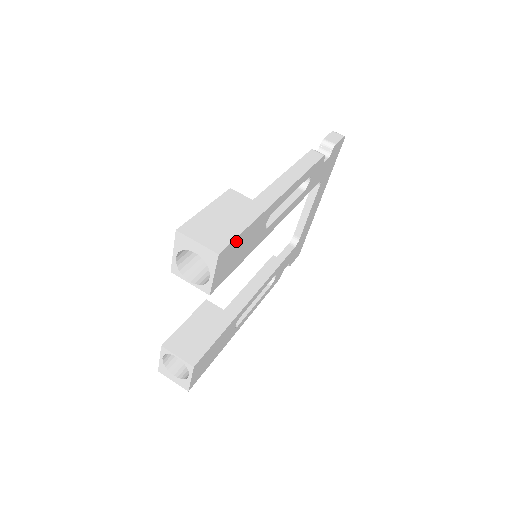
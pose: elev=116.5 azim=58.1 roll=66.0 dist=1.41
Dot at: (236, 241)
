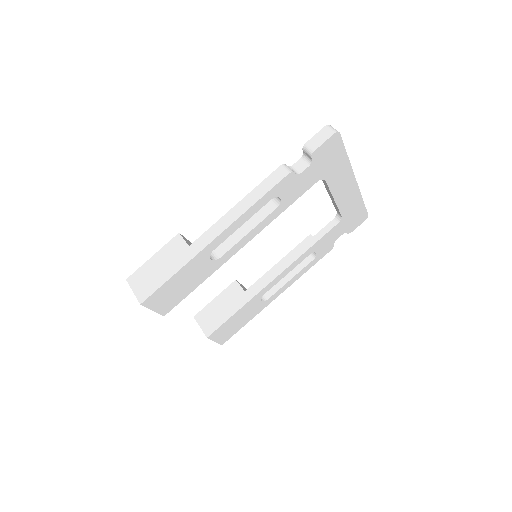
Dot at: (162, 289)
